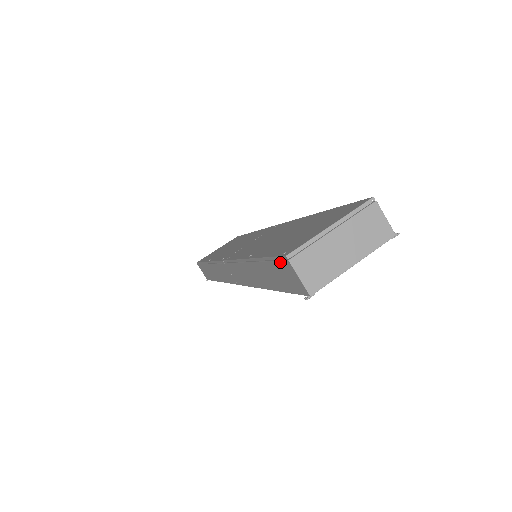
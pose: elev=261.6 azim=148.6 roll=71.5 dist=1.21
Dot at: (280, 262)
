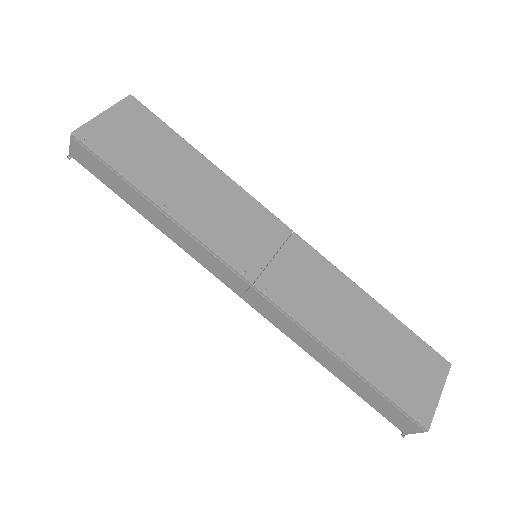
Dot at: (410, 420)
